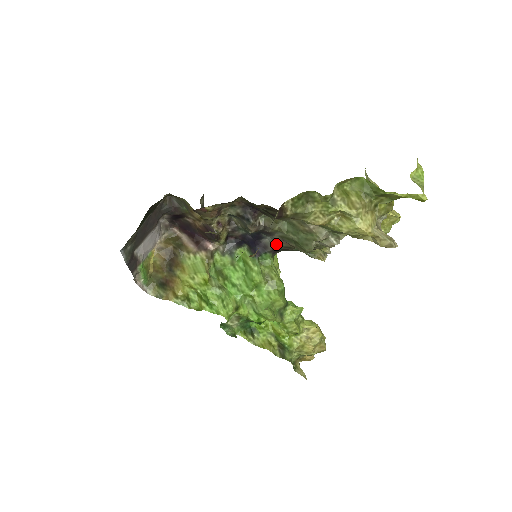
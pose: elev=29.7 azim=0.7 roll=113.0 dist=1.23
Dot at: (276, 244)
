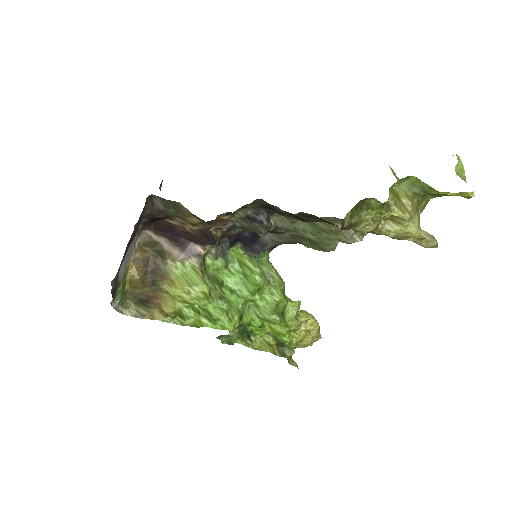
Dot at: (279, 241)
